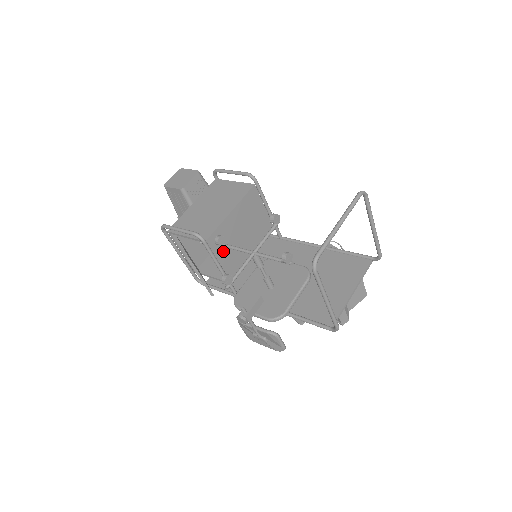
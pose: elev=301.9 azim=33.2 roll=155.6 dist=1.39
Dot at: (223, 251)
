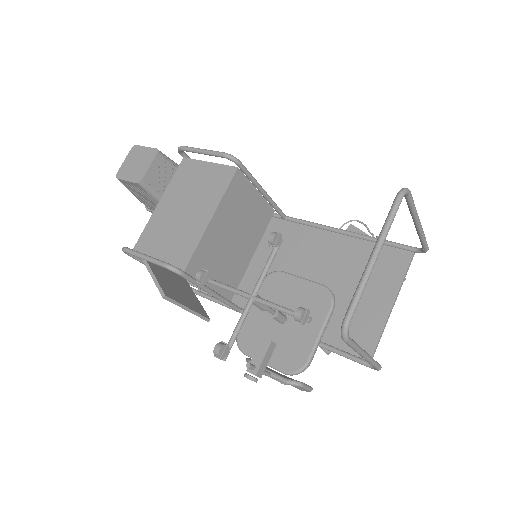
Dot at: (211, 270)
